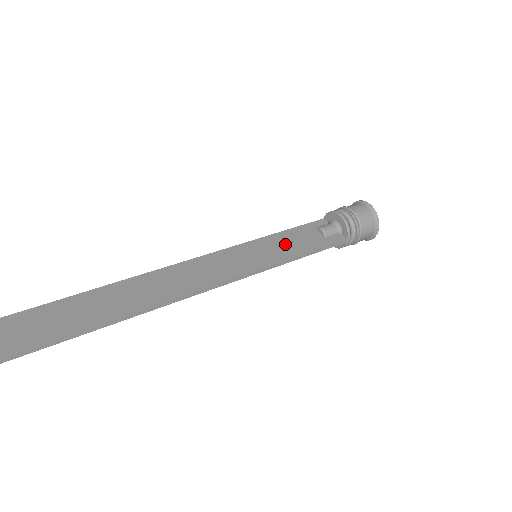
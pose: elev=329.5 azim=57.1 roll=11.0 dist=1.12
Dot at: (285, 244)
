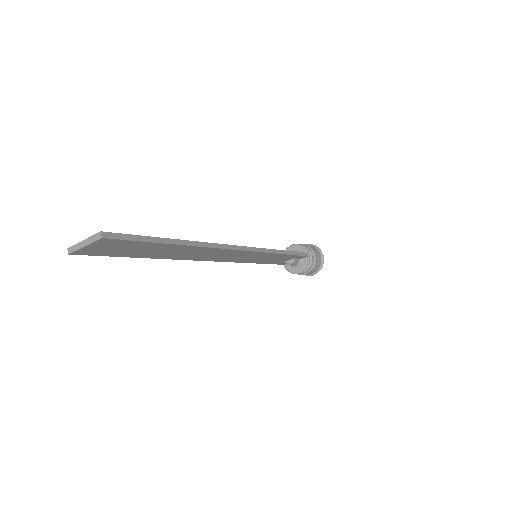
Dot at: occluded
